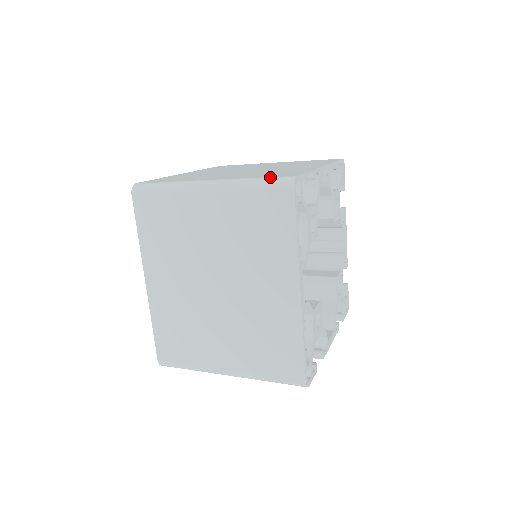
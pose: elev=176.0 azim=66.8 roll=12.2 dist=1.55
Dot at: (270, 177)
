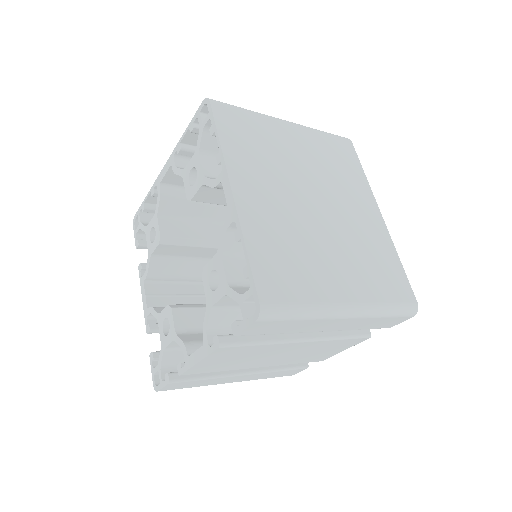
Dot at: occluded
